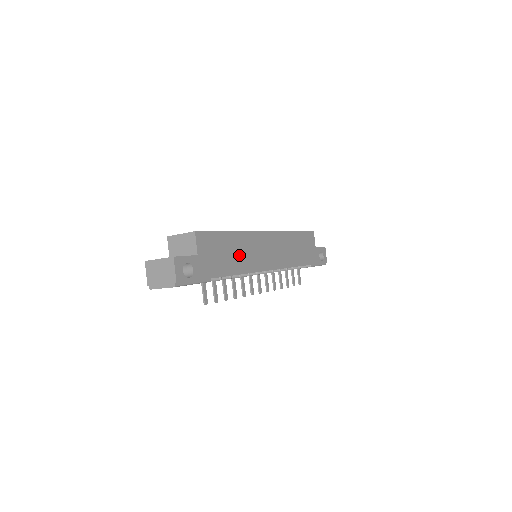
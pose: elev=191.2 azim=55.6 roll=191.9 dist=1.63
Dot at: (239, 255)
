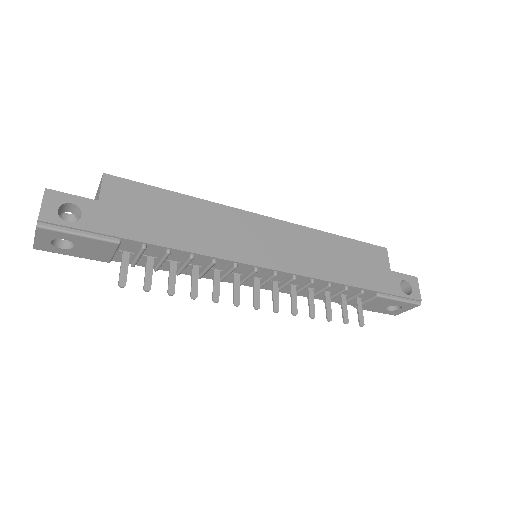
Dot at: (194, 227)
